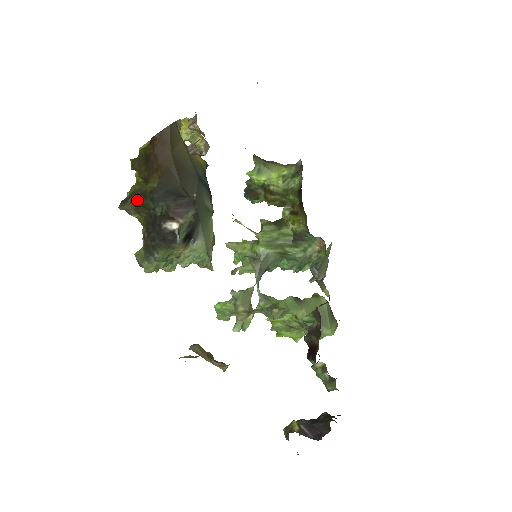
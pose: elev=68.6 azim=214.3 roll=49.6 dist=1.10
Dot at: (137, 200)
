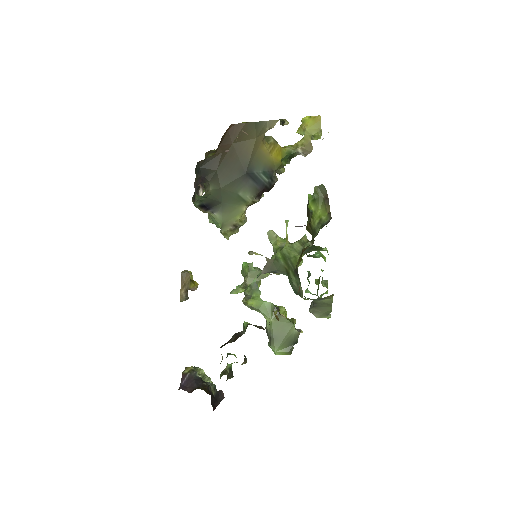
Dot at: occluded
